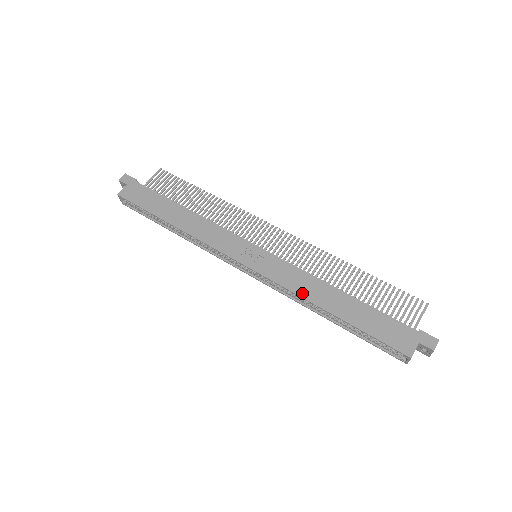
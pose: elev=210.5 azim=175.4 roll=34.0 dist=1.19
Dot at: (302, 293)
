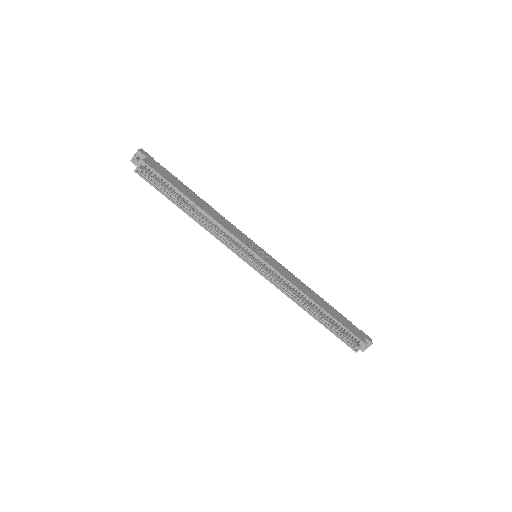
Dot at: (300, 288)
